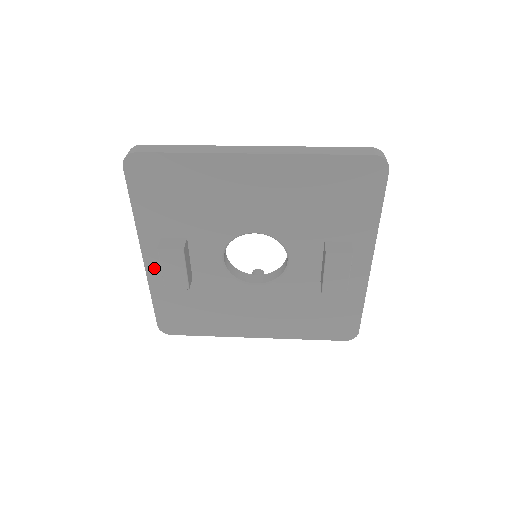
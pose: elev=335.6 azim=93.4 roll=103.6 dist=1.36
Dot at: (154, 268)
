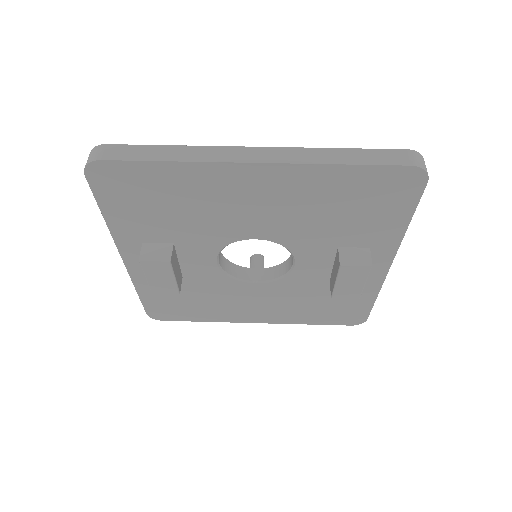
Dot at: (137, 269)
